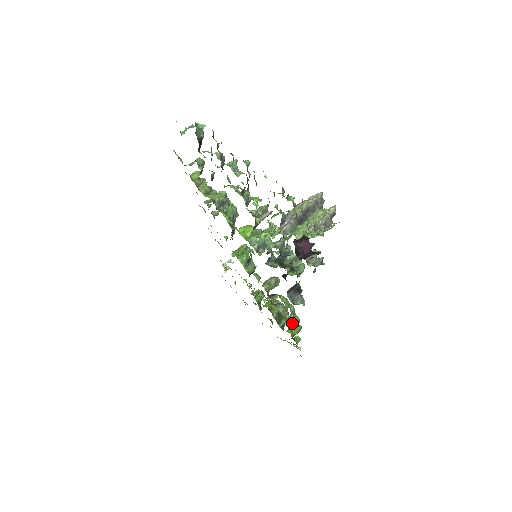
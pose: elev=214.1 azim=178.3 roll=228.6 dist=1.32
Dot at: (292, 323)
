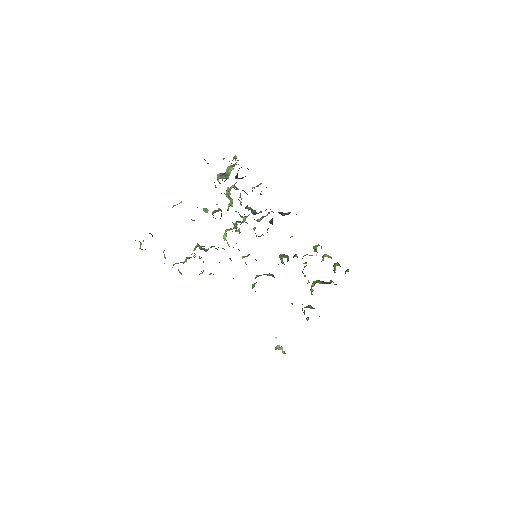
Dot at: occluded
